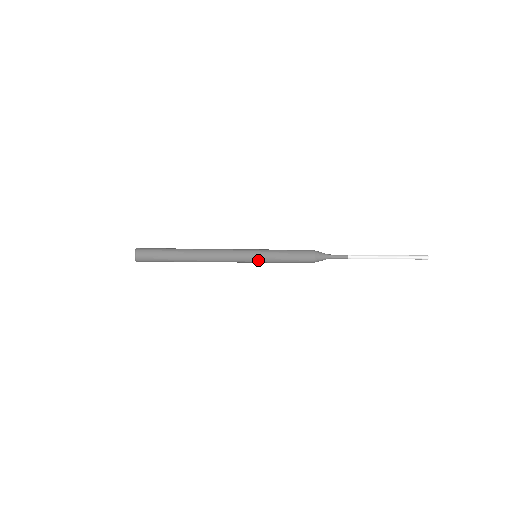
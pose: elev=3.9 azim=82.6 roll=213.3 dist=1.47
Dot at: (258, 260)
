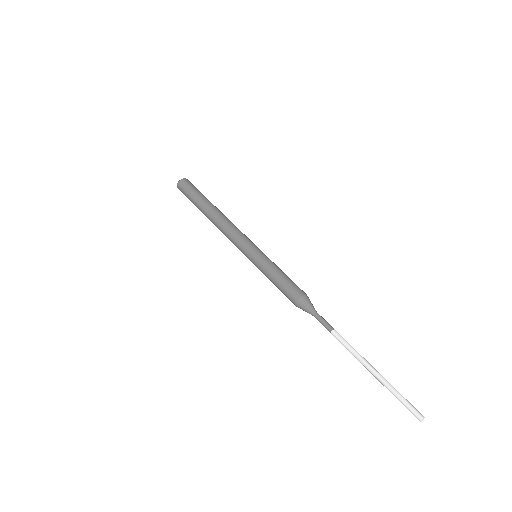
Dot at: (252, 262)
